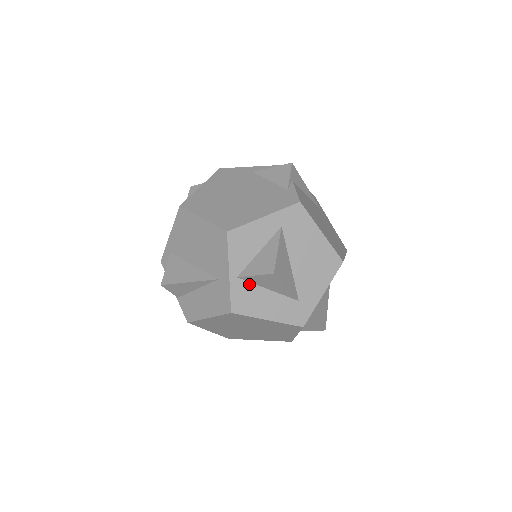
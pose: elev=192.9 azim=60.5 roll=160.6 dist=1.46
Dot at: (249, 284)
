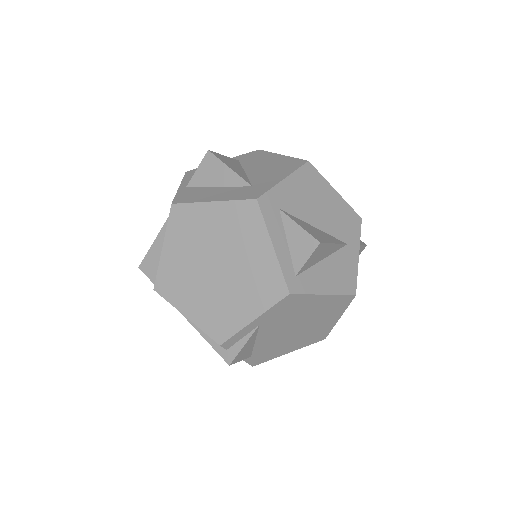
Dot at: (197, 188)
